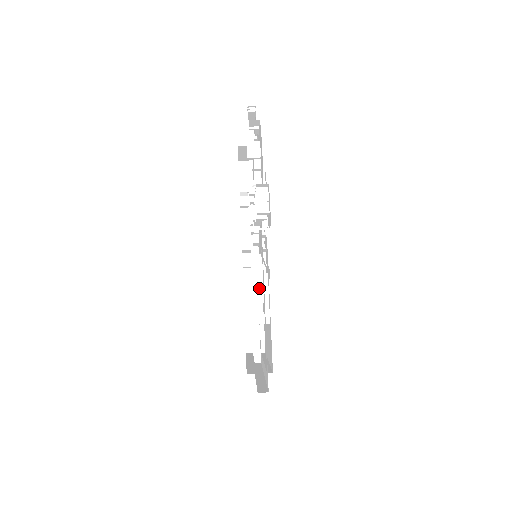
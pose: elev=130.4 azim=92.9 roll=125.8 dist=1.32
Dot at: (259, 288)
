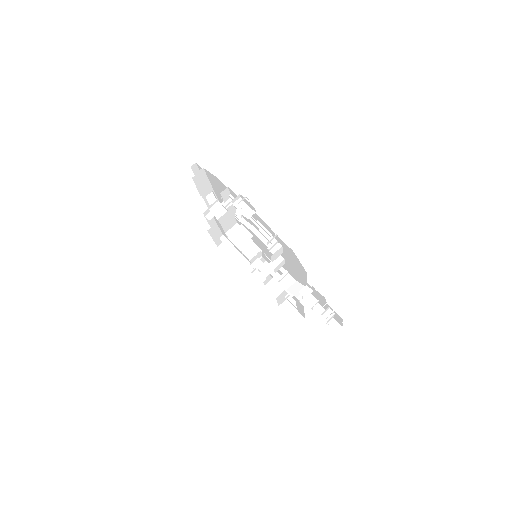
Dot at: (286, 292)
